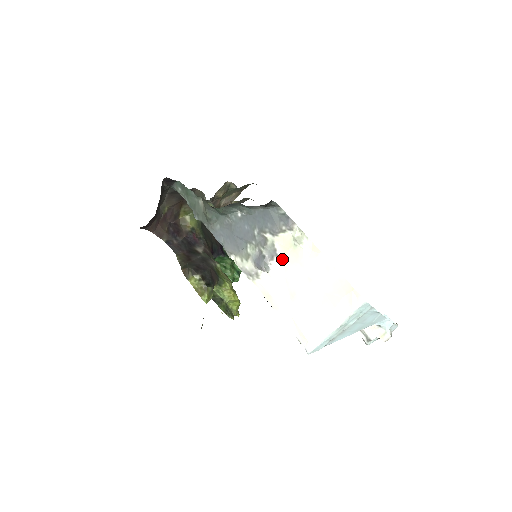
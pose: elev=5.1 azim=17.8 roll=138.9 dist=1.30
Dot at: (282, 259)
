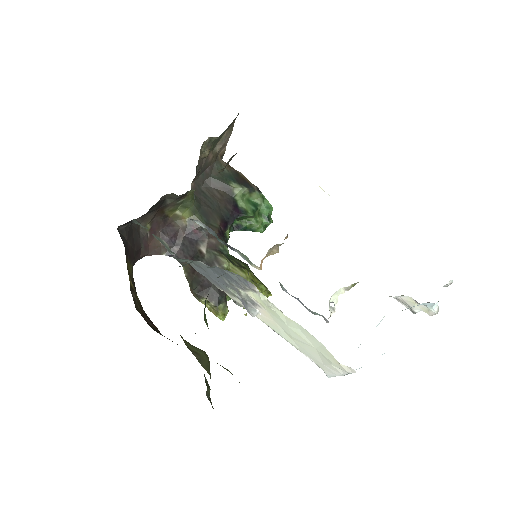
Dot at: (263, 309)
